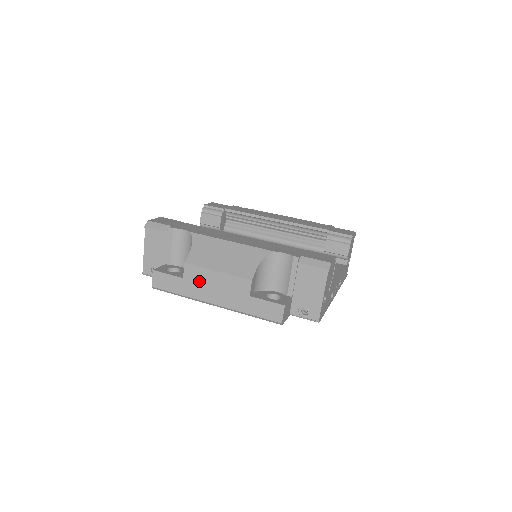
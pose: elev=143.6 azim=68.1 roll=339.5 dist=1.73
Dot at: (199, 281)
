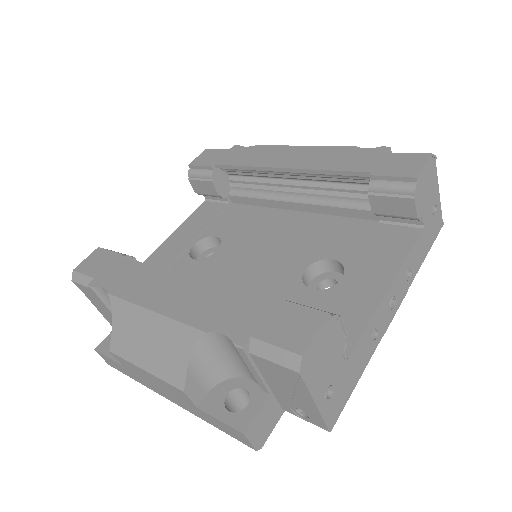
Dot at: (137, 374)
